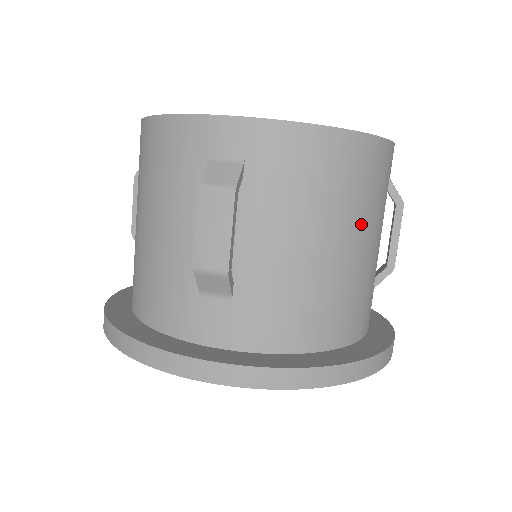
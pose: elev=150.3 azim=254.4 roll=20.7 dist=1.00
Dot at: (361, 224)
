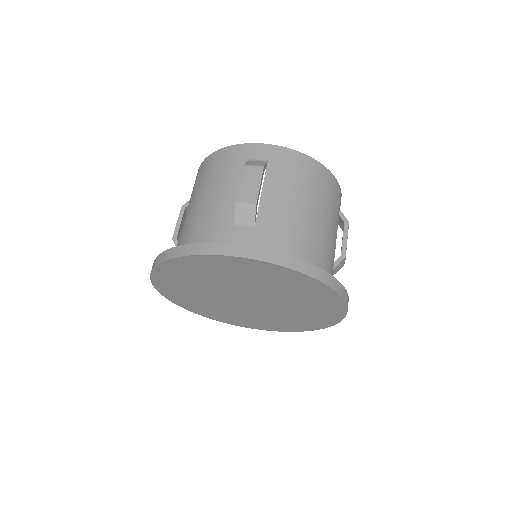
Dot at: (326, 213)
